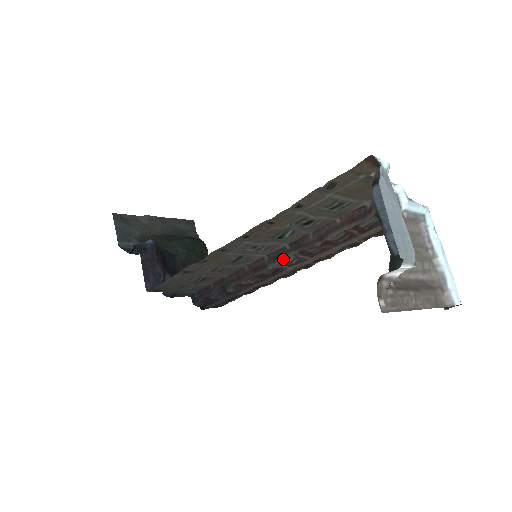
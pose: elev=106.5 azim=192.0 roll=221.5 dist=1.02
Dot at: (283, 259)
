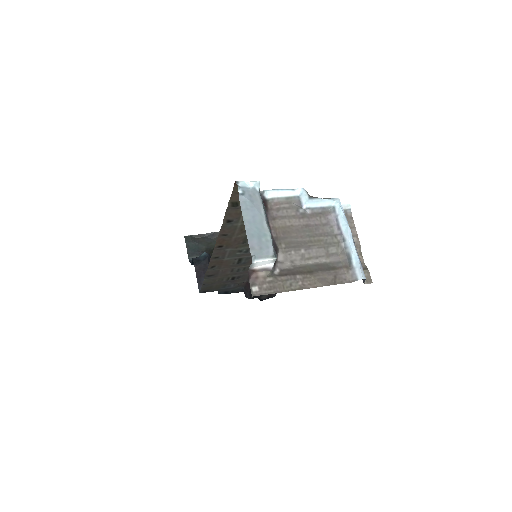
Dot at: occluded
